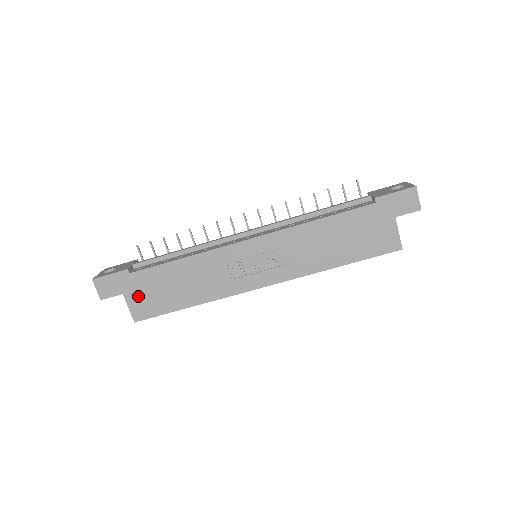
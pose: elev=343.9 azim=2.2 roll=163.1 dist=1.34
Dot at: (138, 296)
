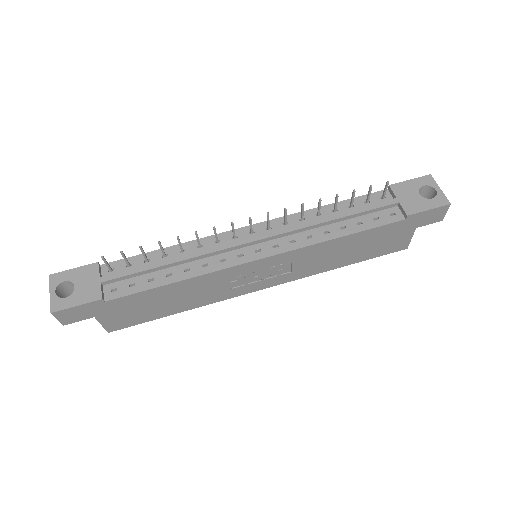
Dot at: (115, 315)
